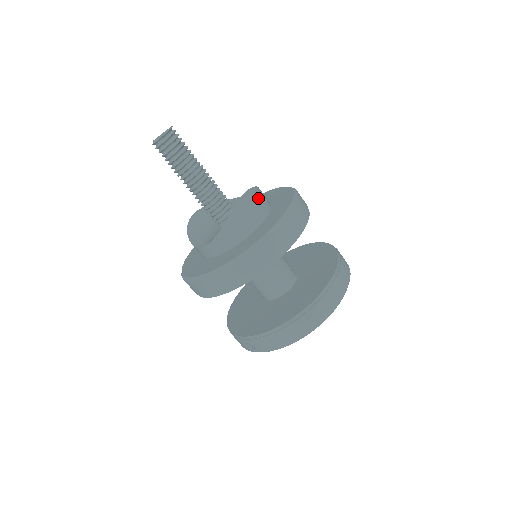
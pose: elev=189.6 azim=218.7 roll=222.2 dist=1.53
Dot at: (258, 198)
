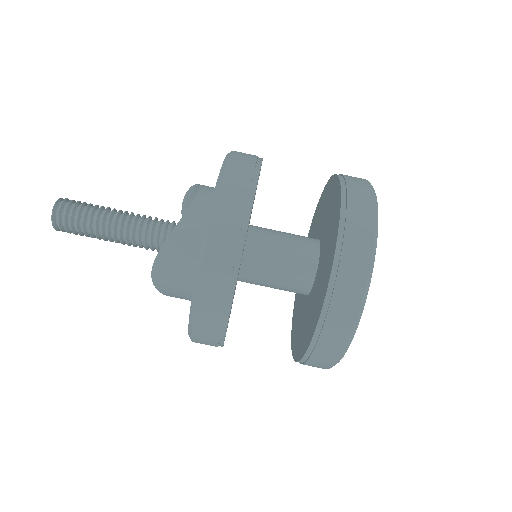
Dot at: (174, 260)
